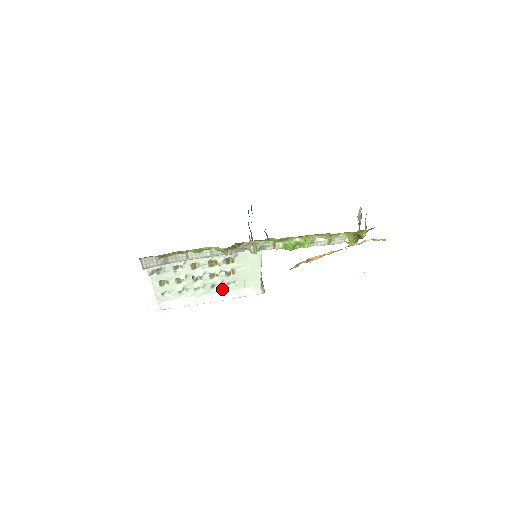
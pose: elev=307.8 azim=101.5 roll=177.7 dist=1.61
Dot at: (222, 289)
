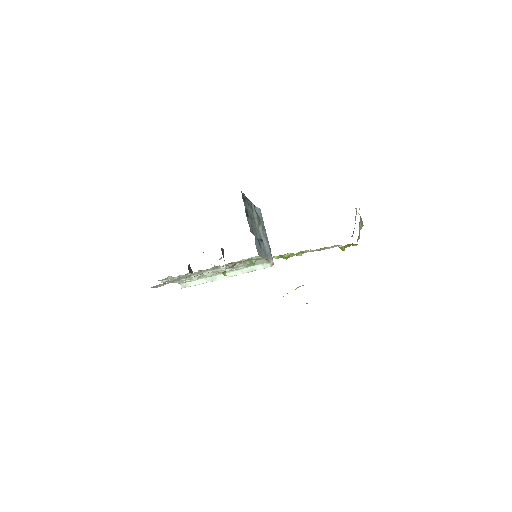
Dot at: (233, 270)
